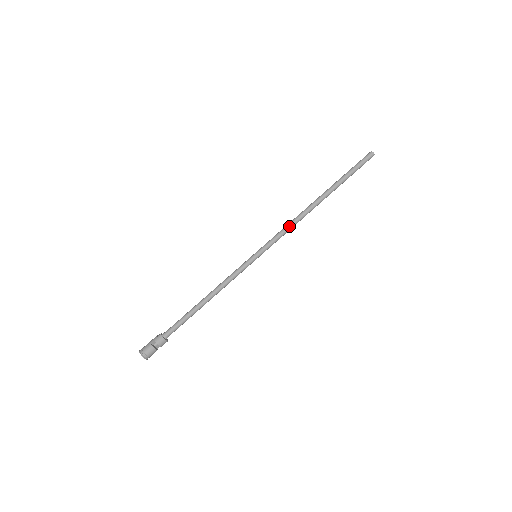
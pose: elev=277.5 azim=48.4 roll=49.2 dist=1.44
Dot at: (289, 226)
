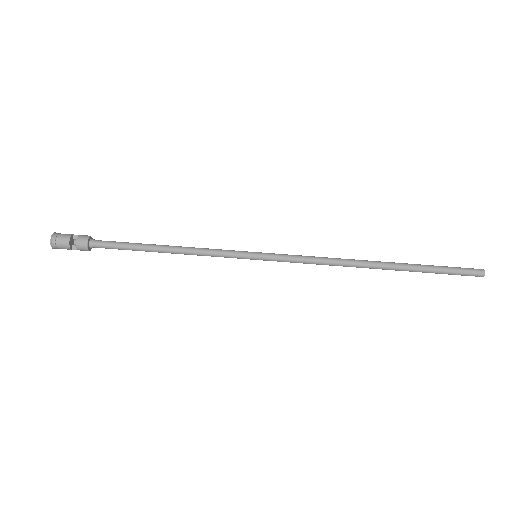
Dot at: (319, 257)
